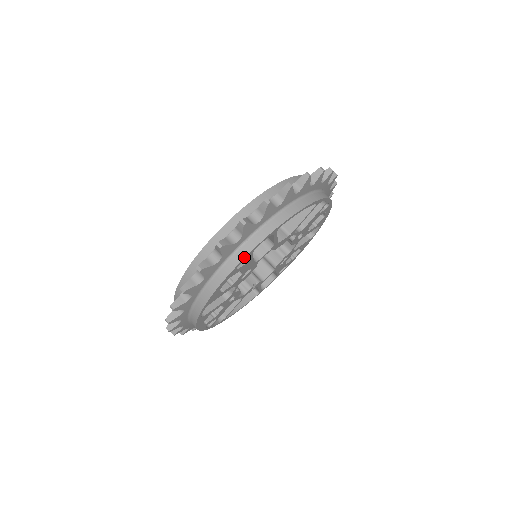
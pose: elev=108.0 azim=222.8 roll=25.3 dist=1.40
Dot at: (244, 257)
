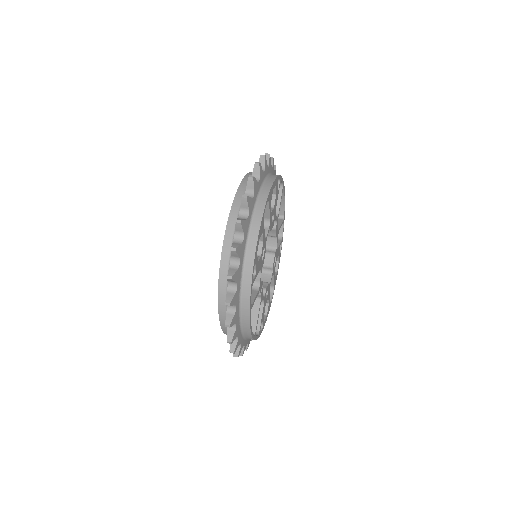
Dot at: (280, 175)
